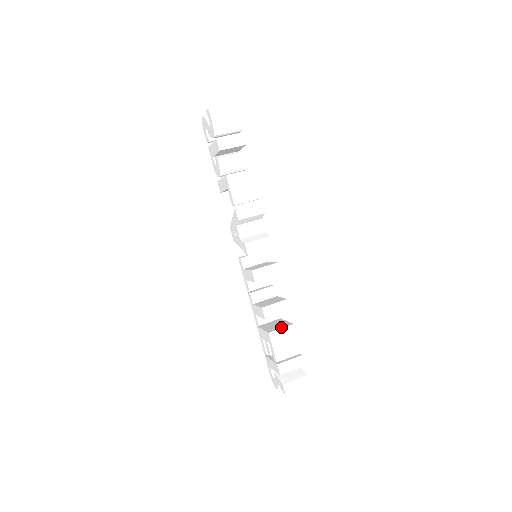
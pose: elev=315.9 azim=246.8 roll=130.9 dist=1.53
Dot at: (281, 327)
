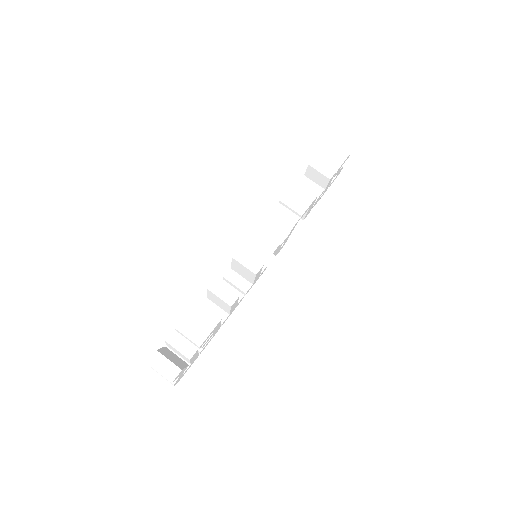
Dot at: (211, 311)
